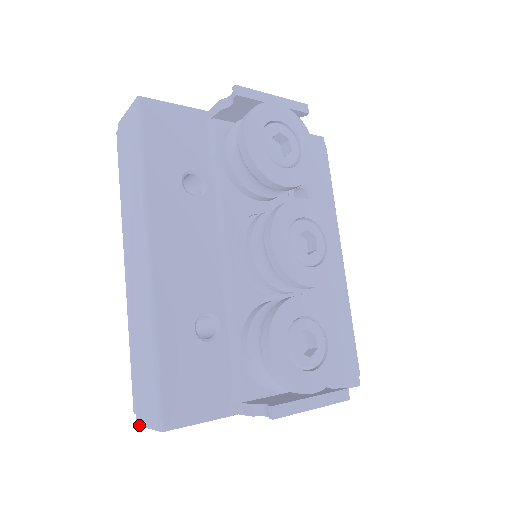
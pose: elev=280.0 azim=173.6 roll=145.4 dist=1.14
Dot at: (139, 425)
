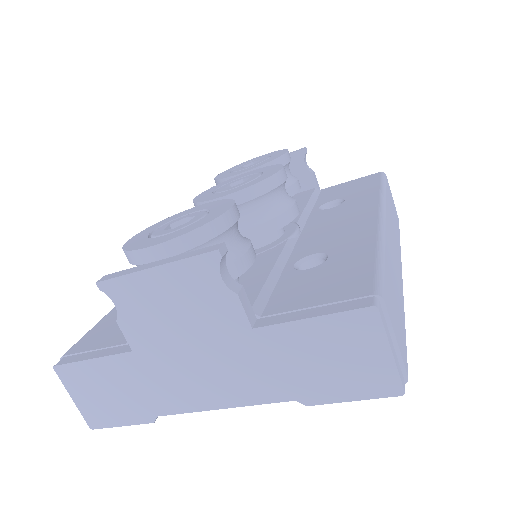
Dot at: (85, 420)
